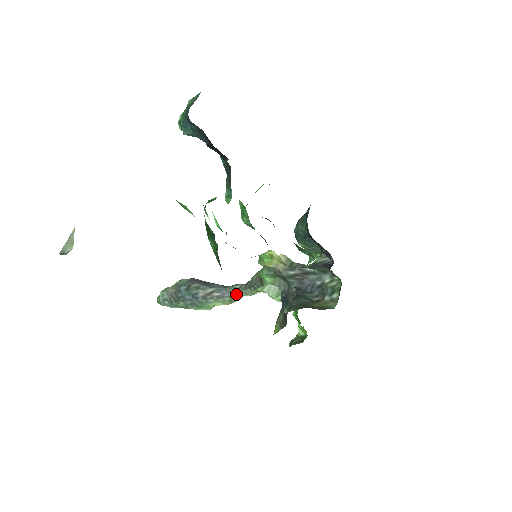
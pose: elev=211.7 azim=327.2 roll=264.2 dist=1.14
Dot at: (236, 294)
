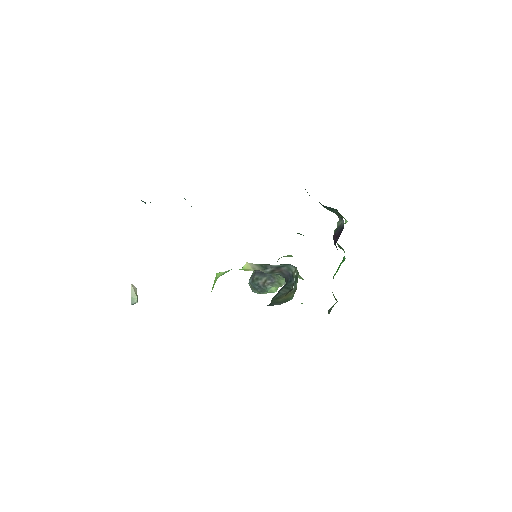
Dot at: (279, 279)
